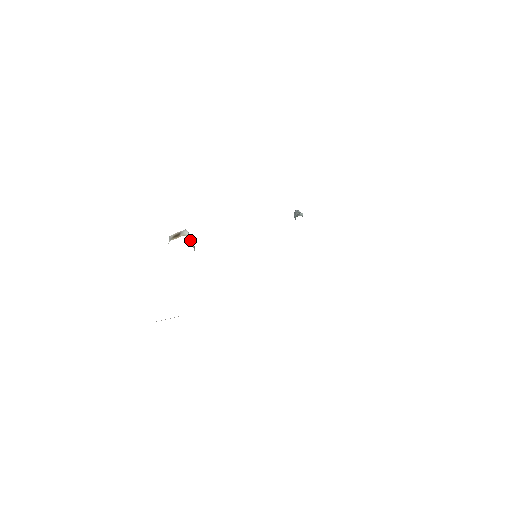
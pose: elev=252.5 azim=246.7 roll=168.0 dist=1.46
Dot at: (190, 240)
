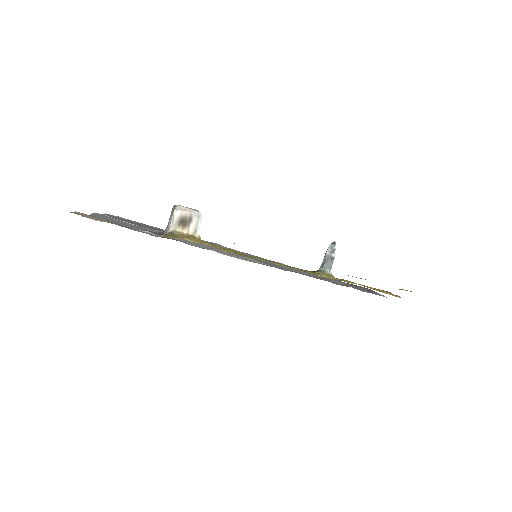
Dot at: (198, 235)
